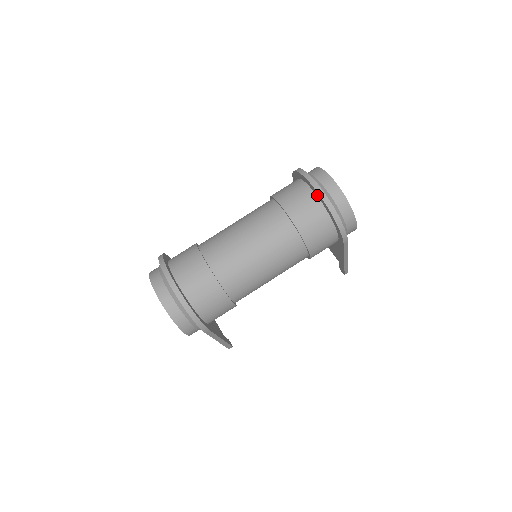
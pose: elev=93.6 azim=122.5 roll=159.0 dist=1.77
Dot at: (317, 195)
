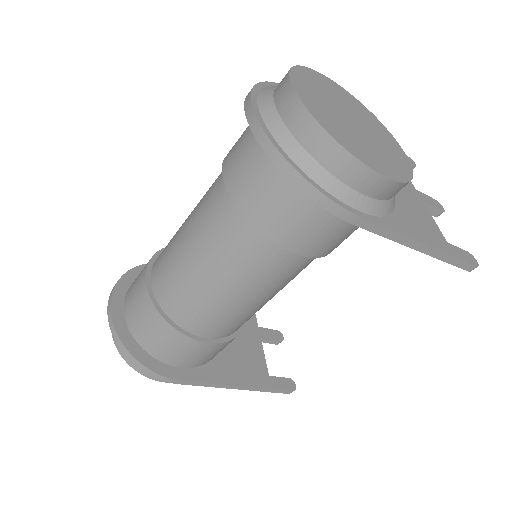
Dot at: occluded
